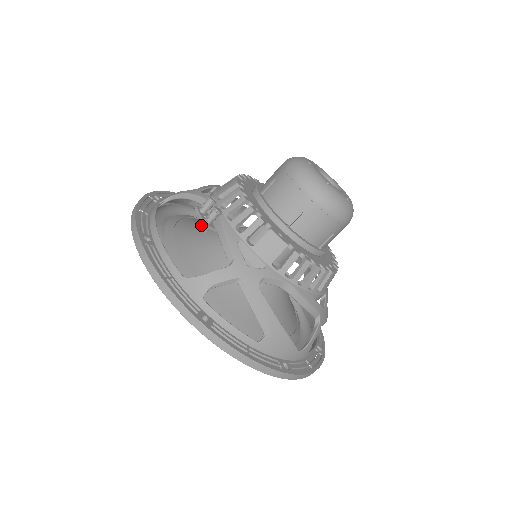
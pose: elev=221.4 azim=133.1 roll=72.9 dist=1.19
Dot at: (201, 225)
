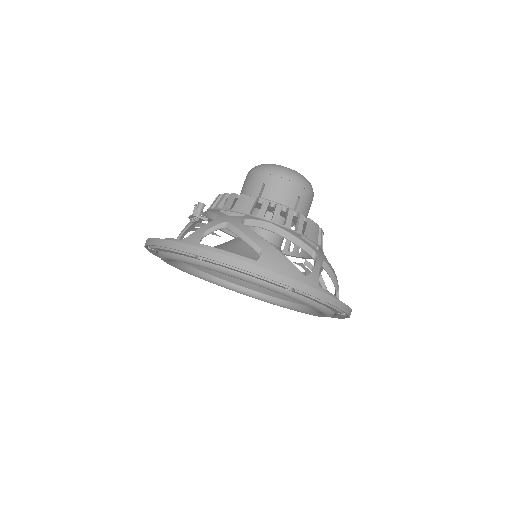
Dot at: occluded
